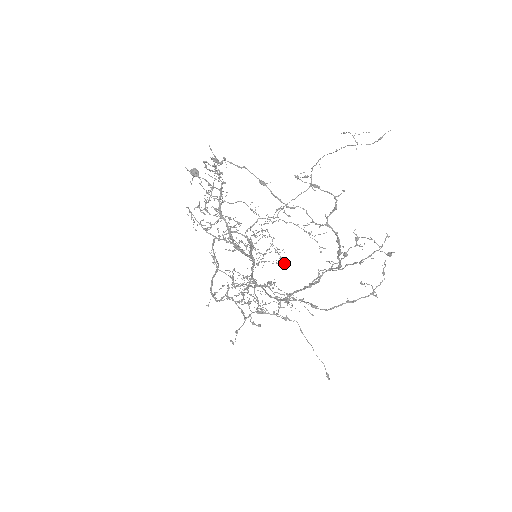
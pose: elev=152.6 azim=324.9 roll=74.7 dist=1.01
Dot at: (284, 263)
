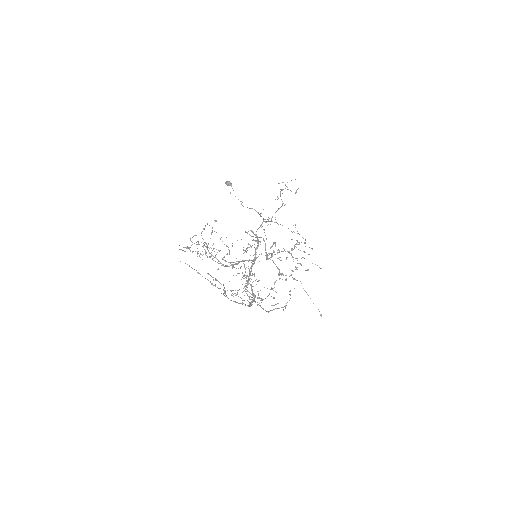
Dot at: occluded
